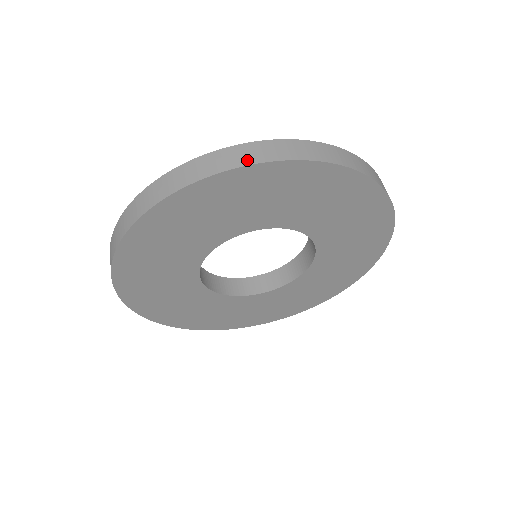
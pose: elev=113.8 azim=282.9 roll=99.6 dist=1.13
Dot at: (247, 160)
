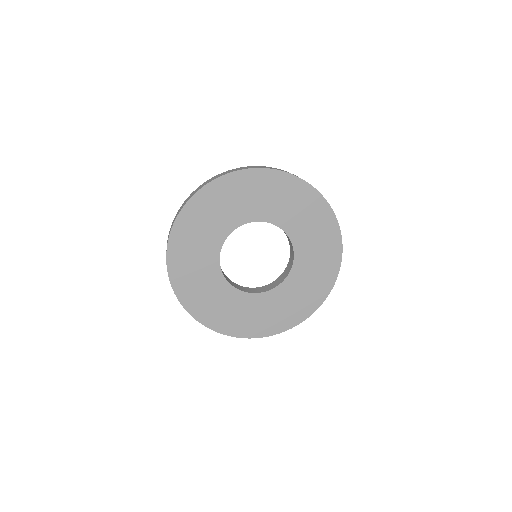
Dot at: (237, 170)
